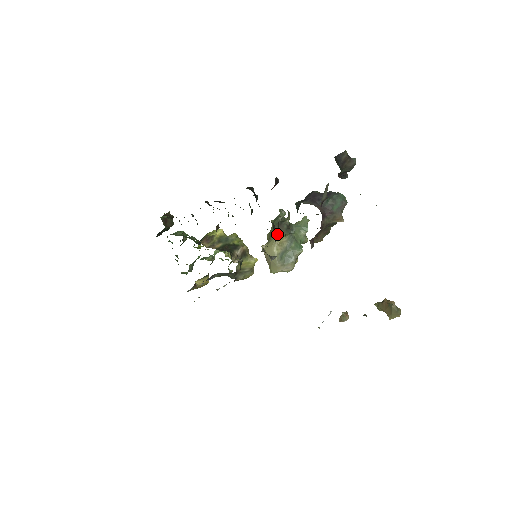
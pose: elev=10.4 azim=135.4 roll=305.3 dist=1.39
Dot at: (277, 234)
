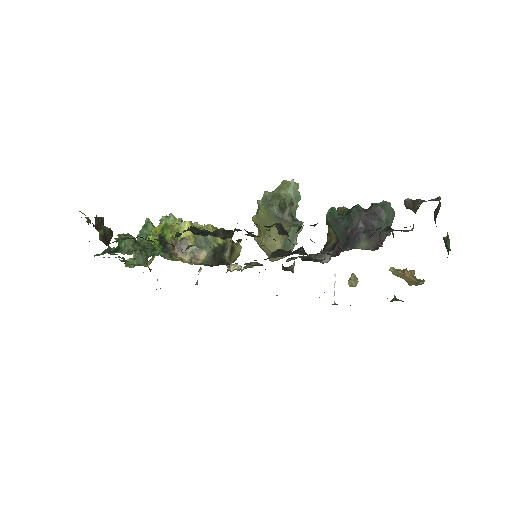
Dot at: occluded
